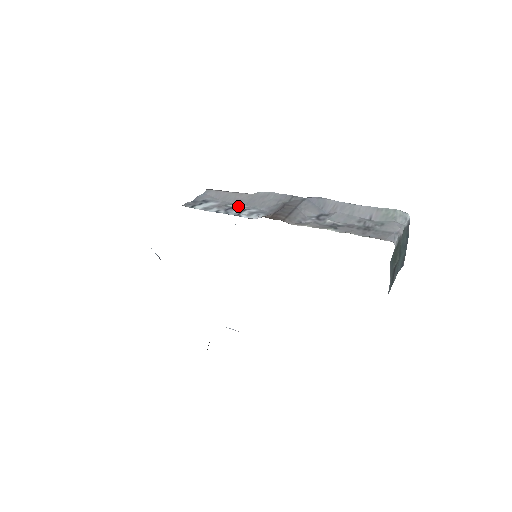
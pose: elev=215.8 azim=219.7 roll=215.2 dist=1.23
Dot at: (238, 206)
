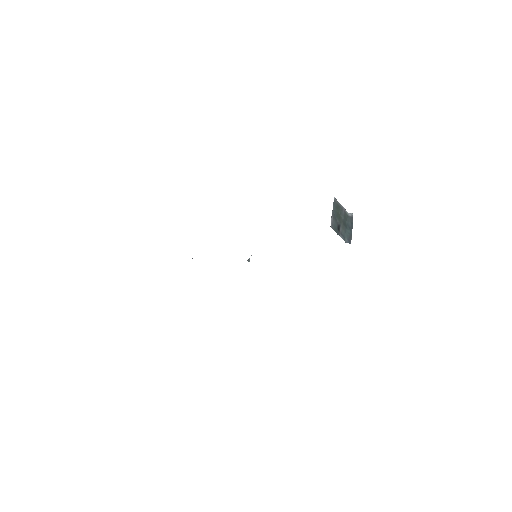
Dot at: occluded
